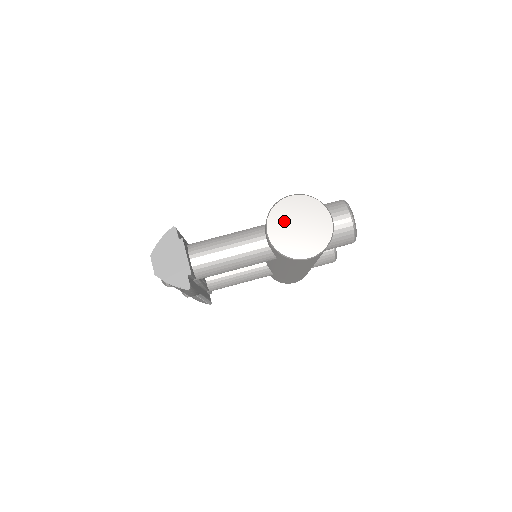
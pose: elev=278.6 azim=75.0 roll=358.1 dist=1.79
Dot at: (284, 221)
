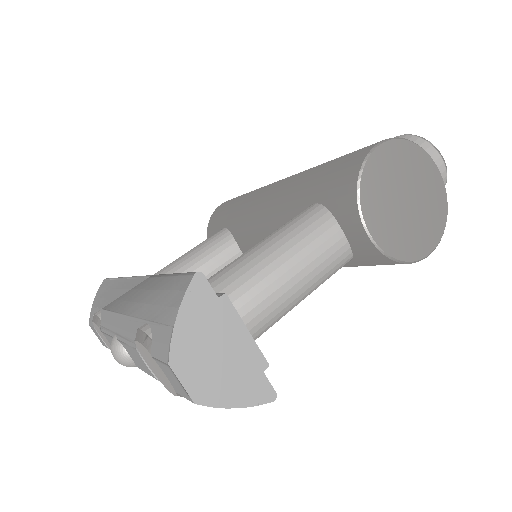
Dot at: (384, 197)
